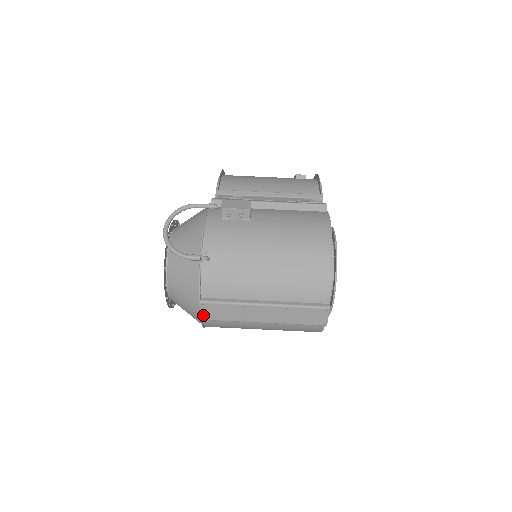
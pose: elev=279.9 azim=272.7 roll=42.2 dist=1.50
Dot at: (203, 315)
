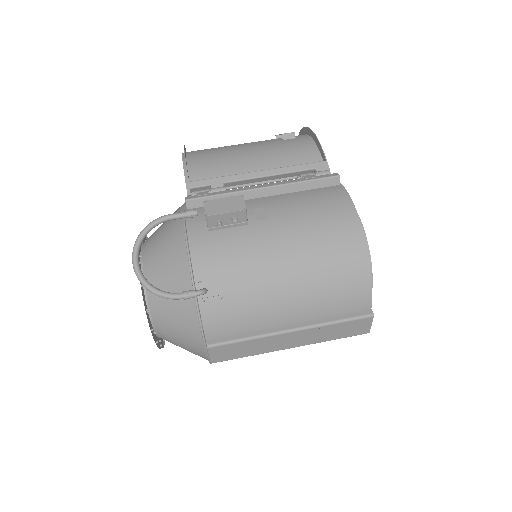
Dot at: (212, 359)
